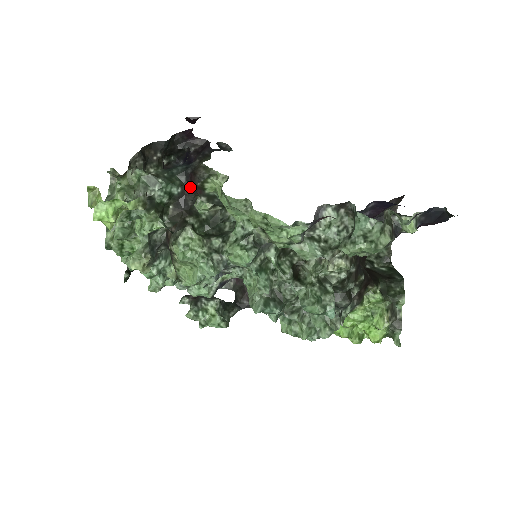
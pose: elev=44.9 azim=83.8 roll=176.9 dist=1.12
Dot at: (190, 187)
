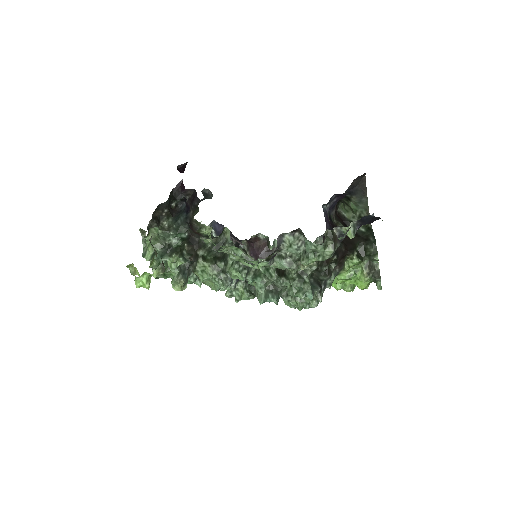
Dot at: (193, 231)
